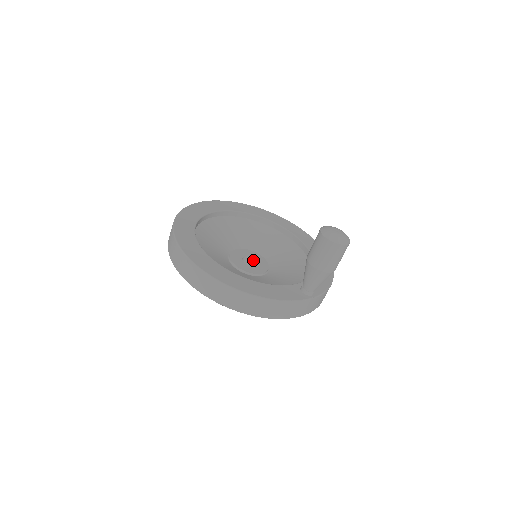
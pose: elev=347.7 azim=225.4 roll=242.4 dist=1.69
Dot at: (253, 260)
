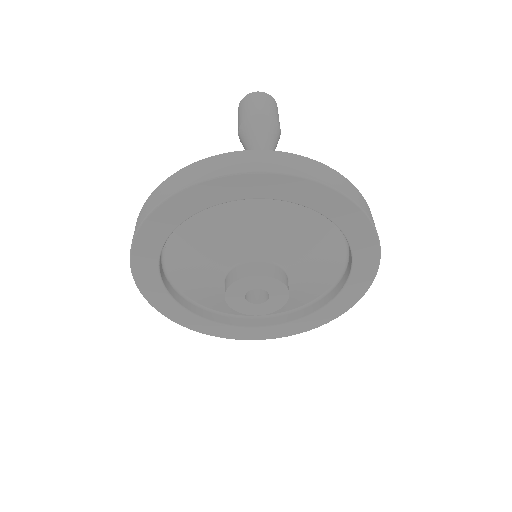
Dot at: occluded
